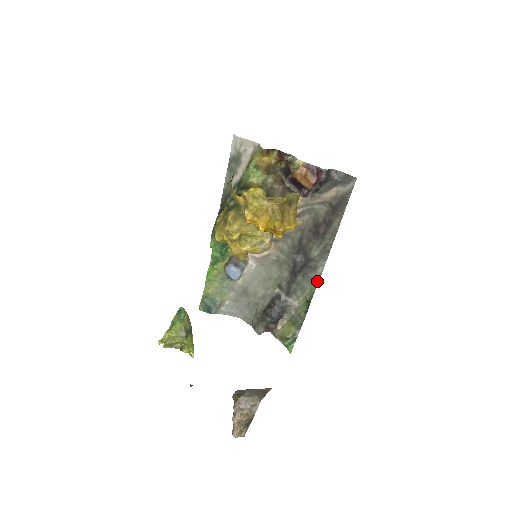
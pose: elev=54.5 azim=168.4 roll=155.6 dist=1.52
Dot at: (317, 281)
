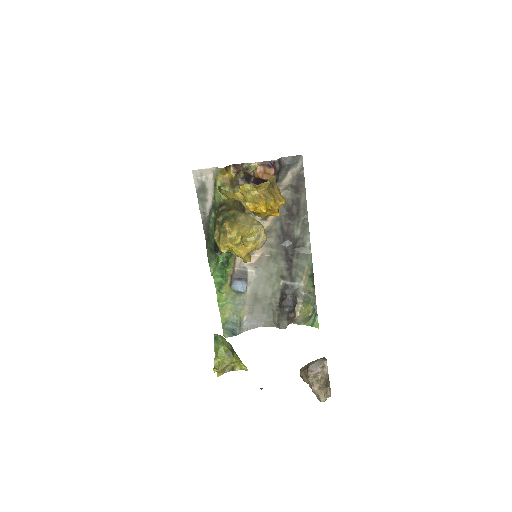
Dot at: (310, 255)
